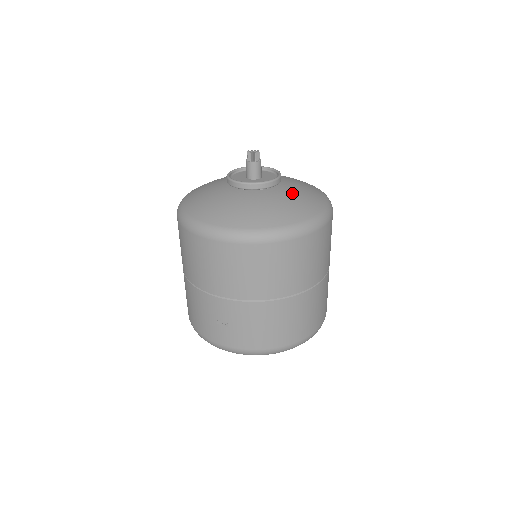
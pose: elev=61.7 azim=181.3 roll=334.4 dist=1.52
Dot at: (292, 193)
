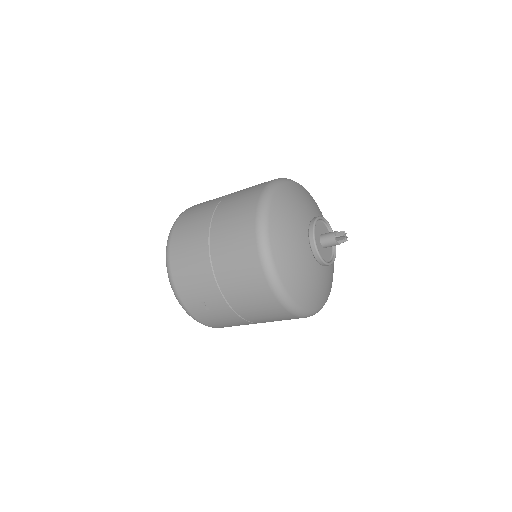
Dot at: (330, 274)
